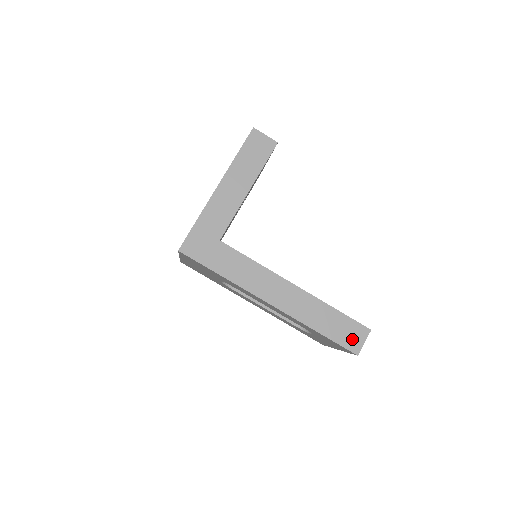
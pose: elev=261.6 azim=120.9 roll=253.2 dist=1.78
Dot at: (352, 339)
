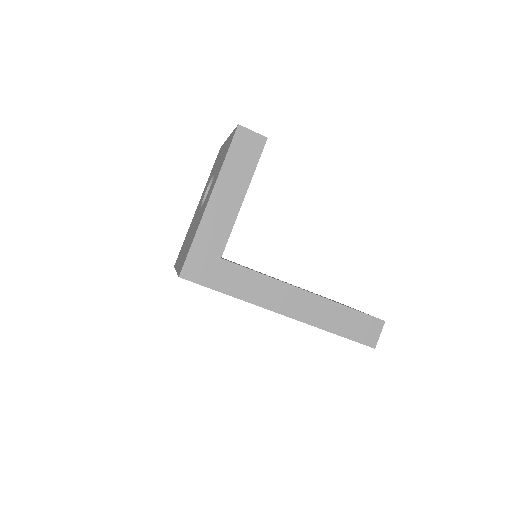
Dot at: (368, 334)
